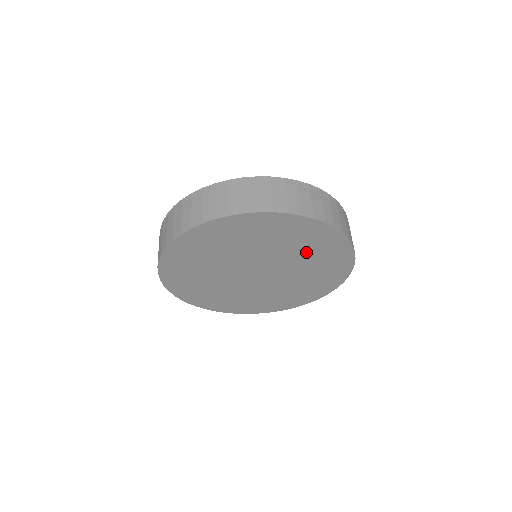
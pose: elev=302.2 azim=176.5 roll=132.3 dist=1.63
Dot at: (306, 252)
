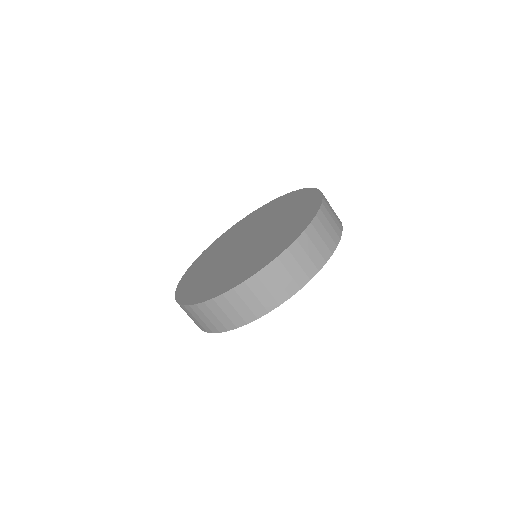
Dot at: occluded
